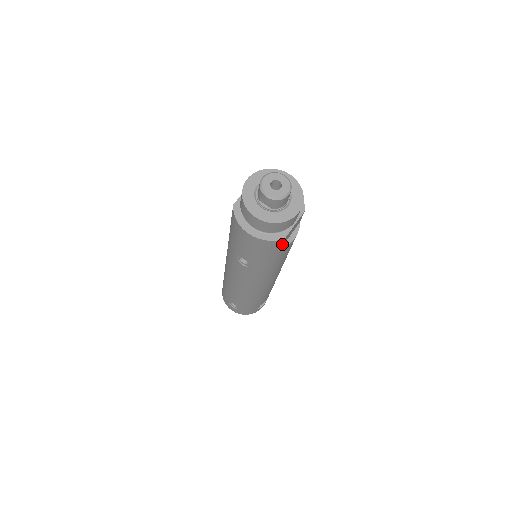
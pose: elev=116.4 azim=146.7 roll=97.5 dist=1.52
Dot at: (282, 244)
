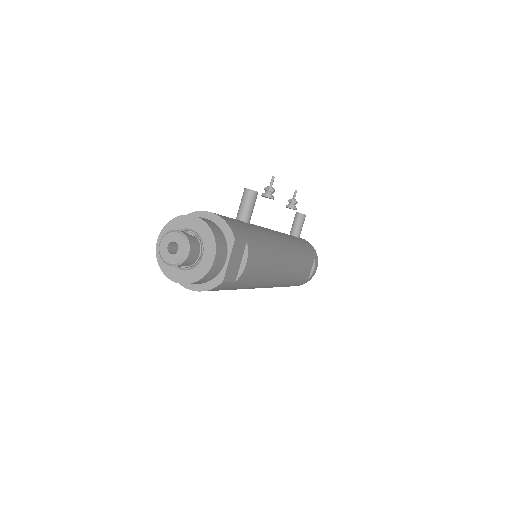
Dot at: (229, 281)
